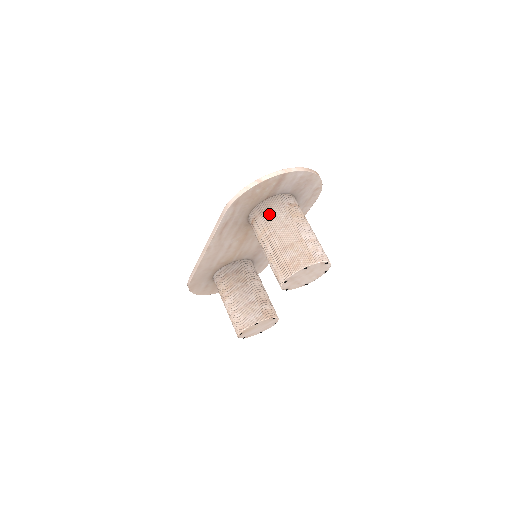
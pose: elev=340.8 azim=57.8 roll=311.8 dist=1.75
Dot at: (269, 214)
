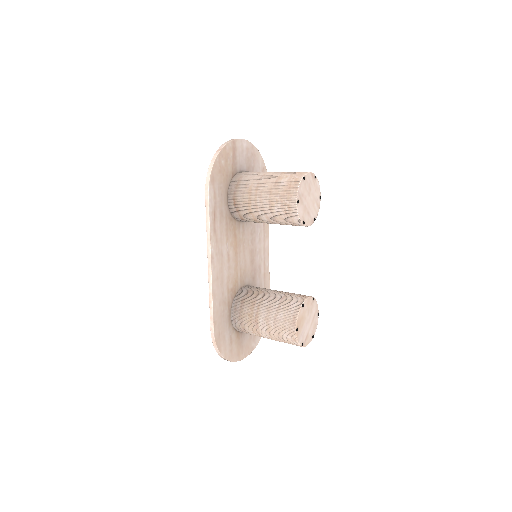
Dot at: (243, 181)
